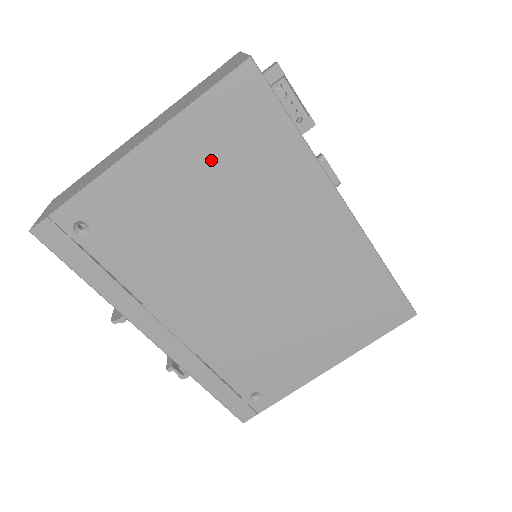
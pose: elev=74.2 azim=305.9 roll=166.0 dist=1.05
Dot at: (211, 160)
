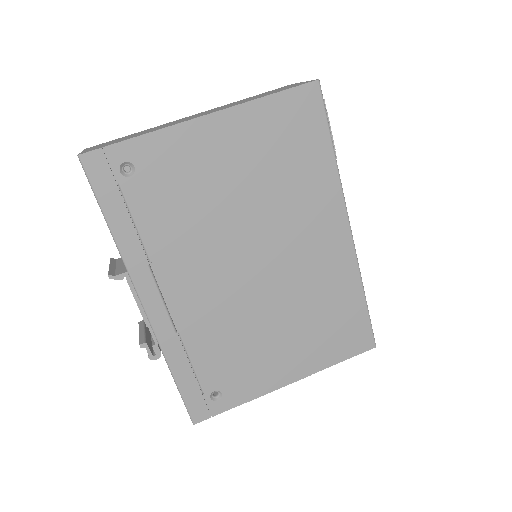
Dot at: (261, 149)
